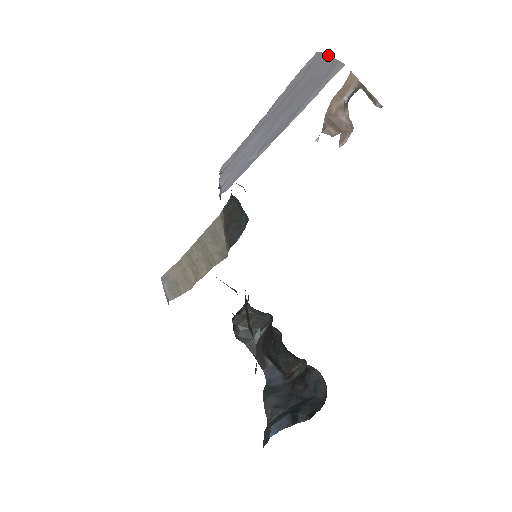
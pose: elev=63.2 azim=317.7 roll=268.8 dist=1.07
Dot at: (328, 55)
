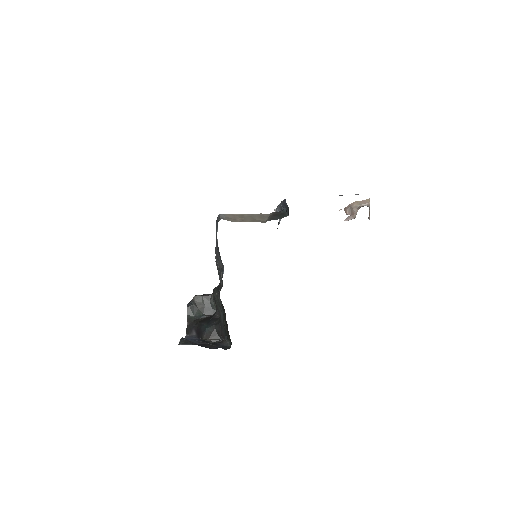
Dot at: occluded
